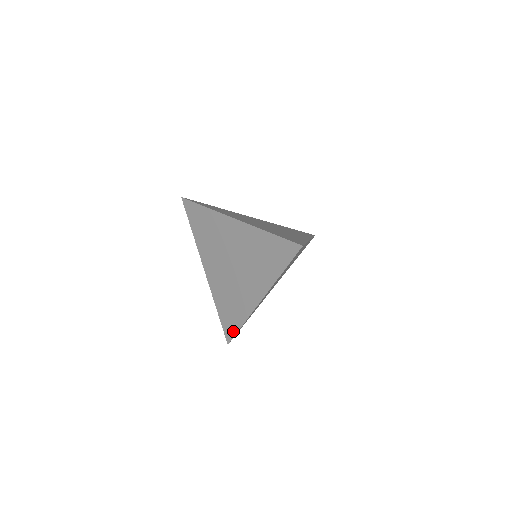
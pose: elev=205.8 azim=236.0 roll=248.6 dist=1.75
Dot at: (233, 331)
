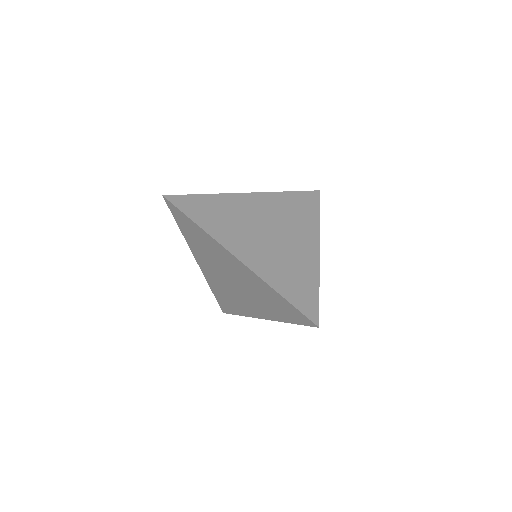
Dot at: (230, 311)
